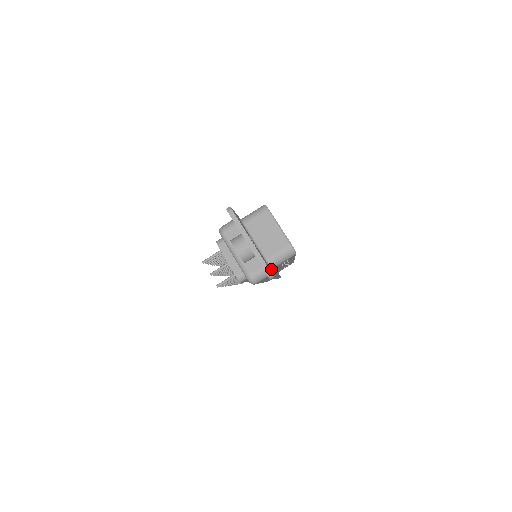
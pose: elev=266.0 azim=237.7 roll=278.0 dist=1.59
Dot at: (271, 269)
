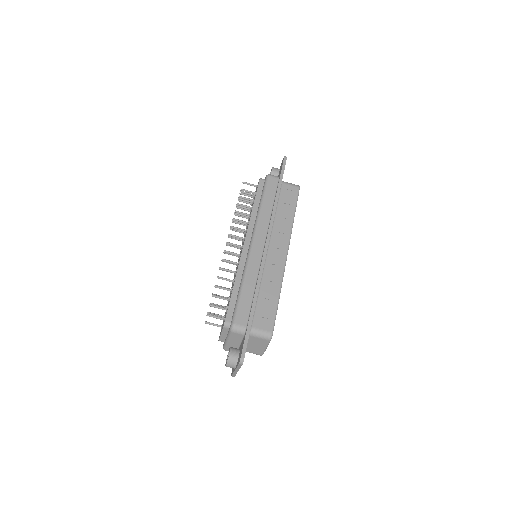
Dot at: occluded
